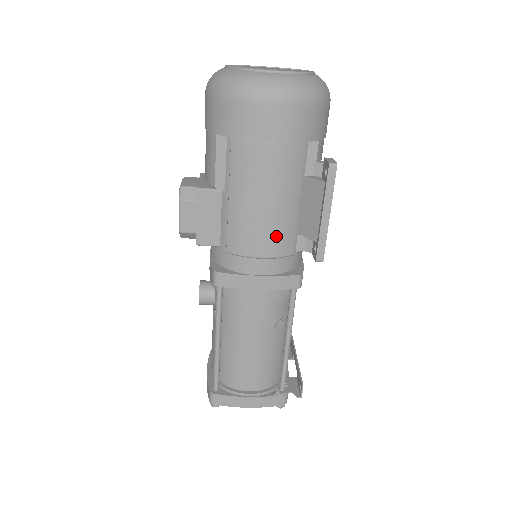
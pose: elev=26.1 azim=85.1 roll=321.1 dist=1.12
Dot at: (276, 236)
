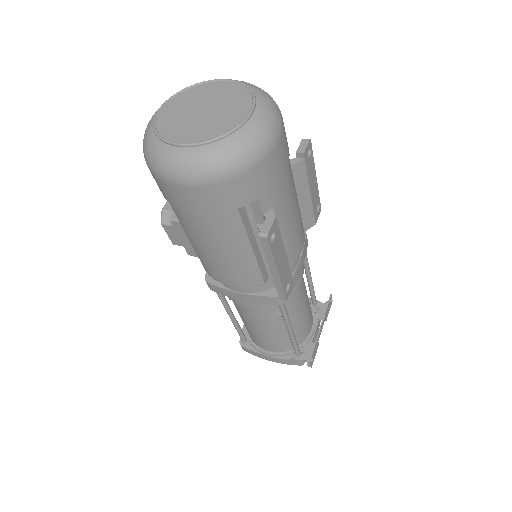
Dot at: (237, 274)
